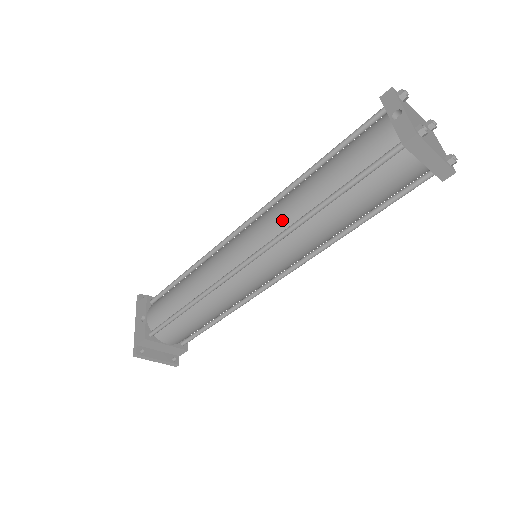
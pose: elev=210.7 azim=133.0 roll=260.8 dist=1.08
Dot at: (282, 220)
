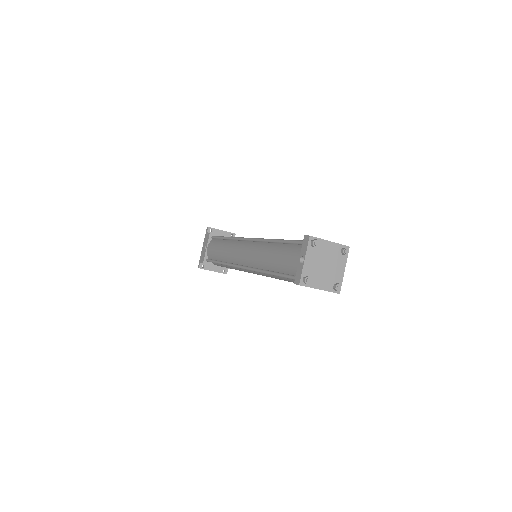
Dot at: (256, 262)
